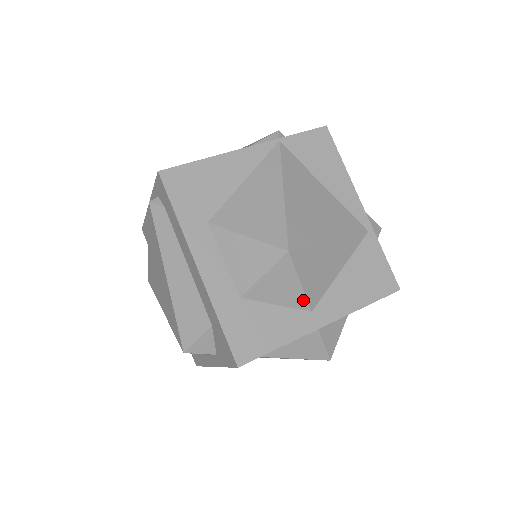
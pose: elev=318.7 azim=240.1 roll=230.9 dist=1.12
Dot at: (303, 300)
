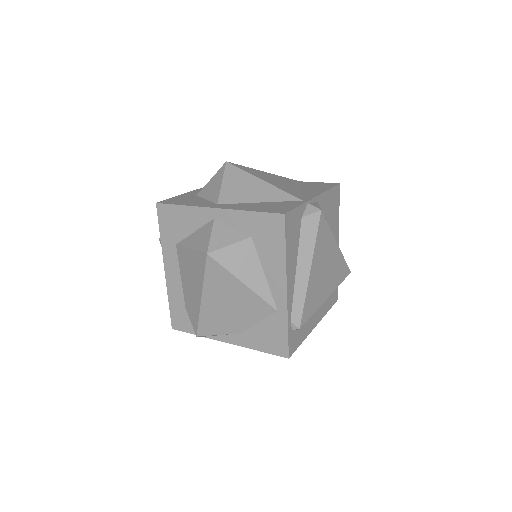
Dot at: (218, 195)
